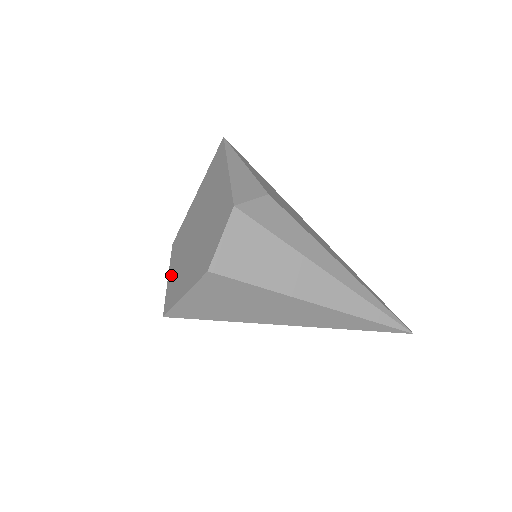
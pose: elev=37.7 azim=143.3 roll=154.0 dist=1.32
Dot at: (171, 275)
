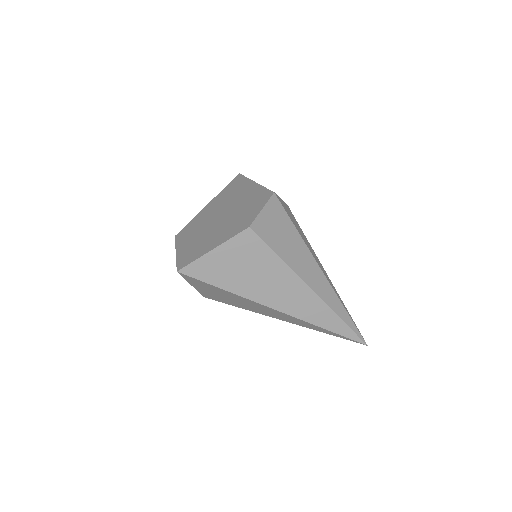
Dot at: (182, 248)
